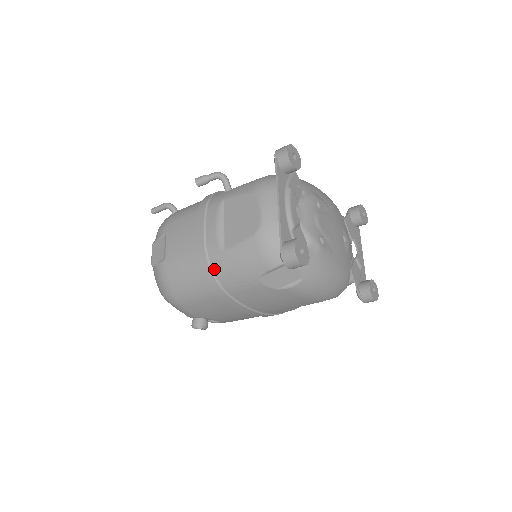
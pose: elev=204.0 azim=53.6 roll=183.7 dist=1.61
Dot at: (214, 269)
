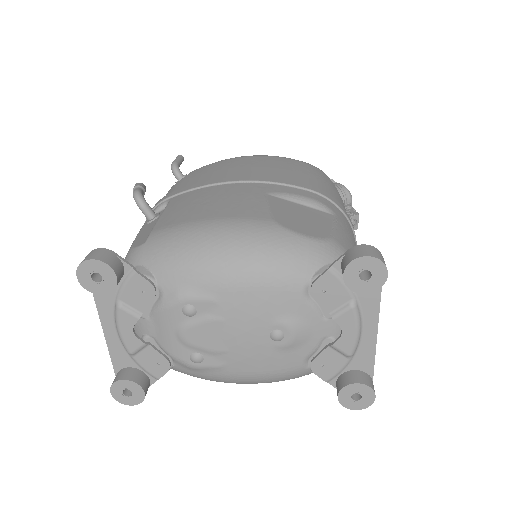
Dot at: occluded
